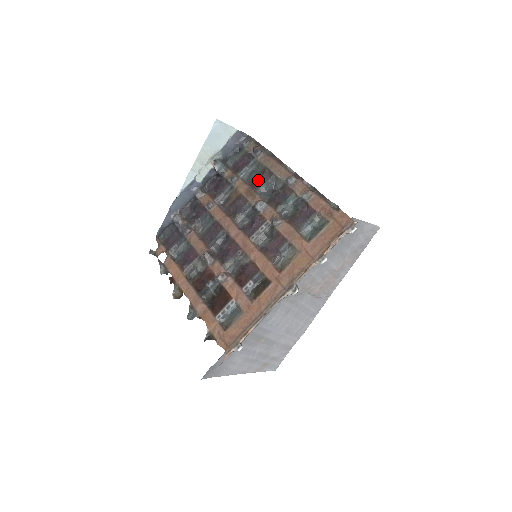
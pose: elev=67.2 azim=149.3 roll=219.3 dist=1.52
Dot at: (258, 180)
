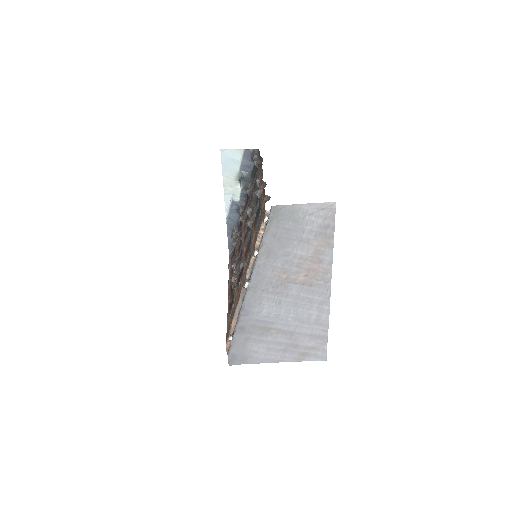
Dot at: (253, 188)
